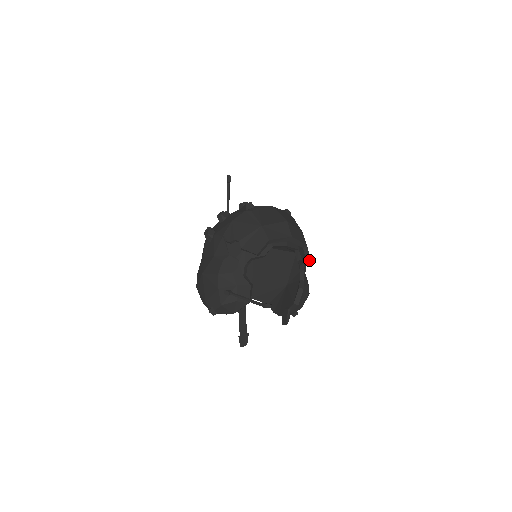
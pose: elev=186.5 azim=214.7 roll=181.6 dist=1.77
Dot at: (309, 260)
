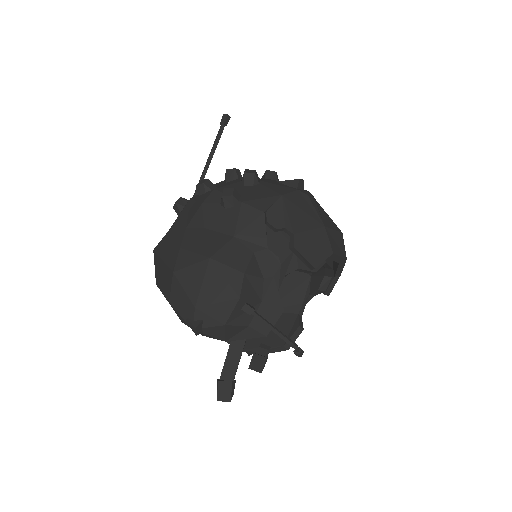
Dot at: (328, 294)
